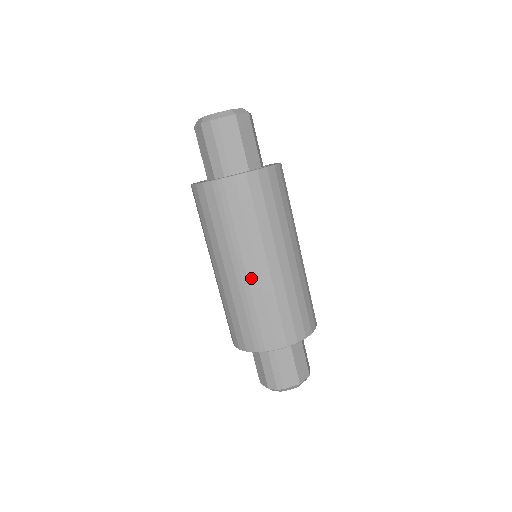
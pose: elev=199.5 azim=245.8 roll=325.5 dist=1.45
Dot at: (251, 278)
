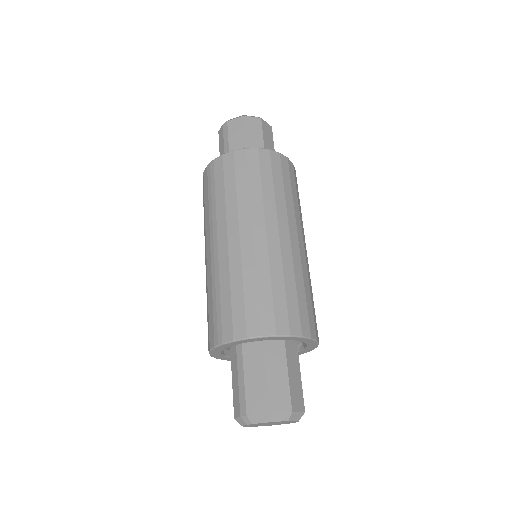
Dot at: (221, 252)
